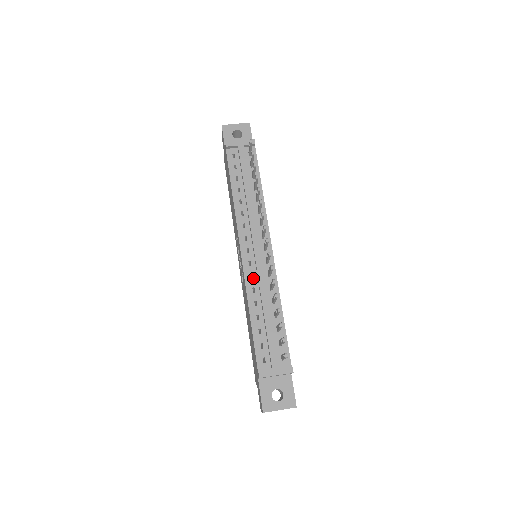
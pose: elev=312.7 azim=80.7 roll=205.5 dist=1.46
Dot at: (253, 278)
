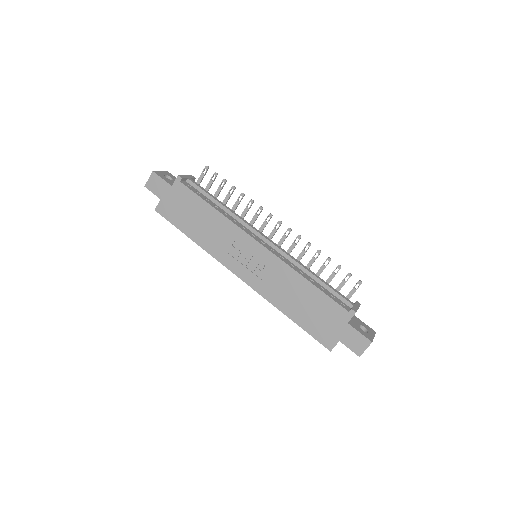
Dot at: (283, 258)
